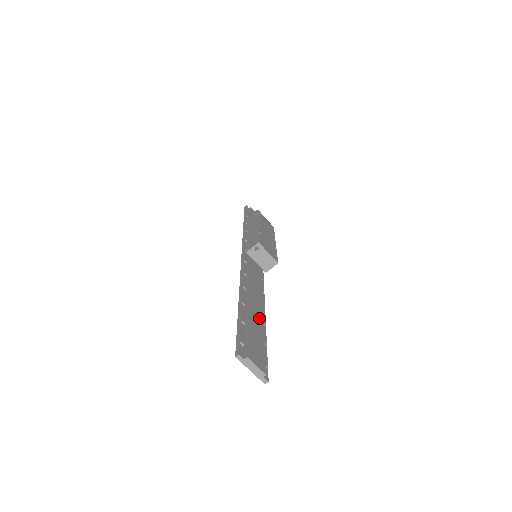
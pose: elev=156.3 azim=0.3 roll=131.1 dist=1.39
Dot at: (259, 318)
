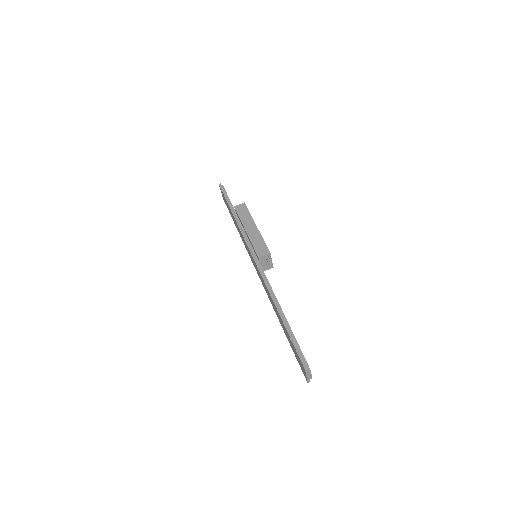
Dot at: occluded
